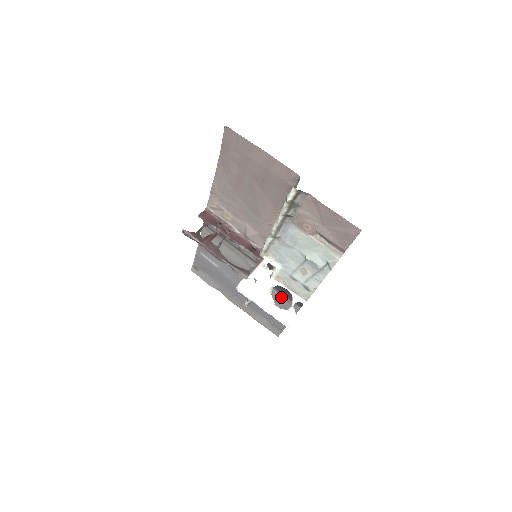
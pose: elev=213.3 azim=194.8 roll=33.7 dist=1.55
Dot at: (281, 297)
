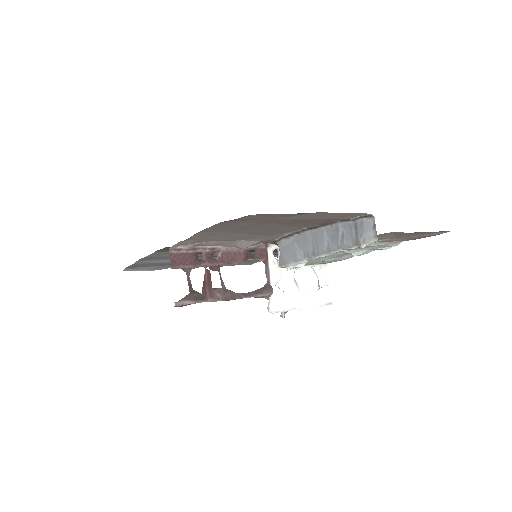
Dot at: occluded
